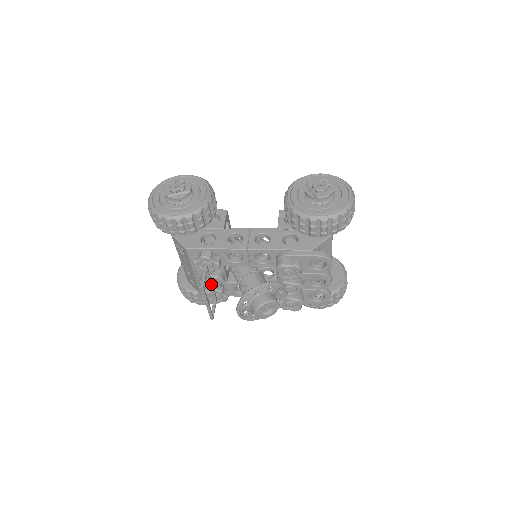
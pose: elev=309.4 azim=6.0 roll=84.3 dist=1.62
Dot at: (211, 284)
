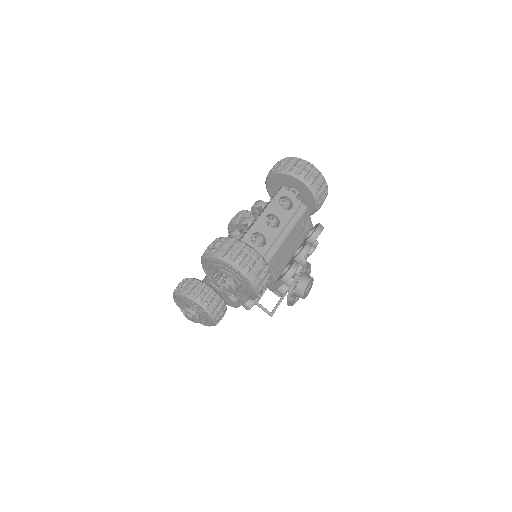
Dot at: occluded
